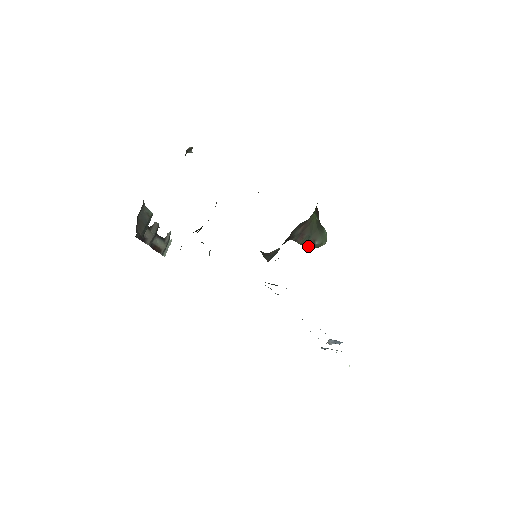
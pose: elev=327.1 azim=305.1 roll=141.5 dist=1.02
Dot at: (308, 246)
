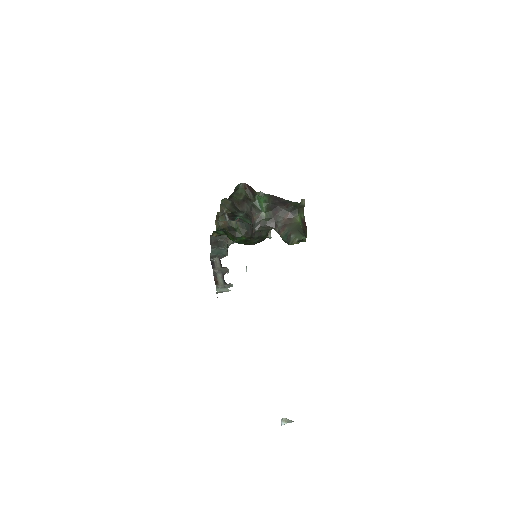
Dot at: (287, 240)
